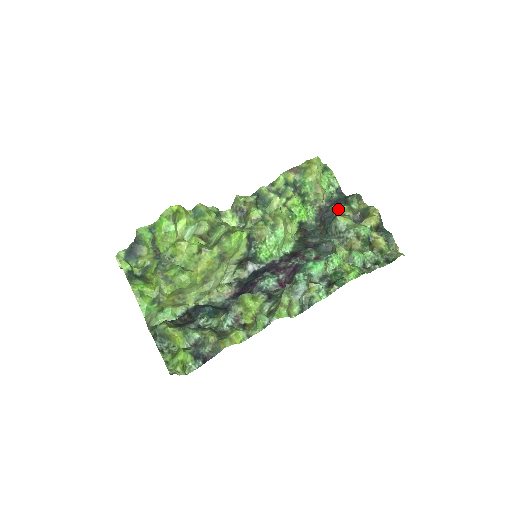
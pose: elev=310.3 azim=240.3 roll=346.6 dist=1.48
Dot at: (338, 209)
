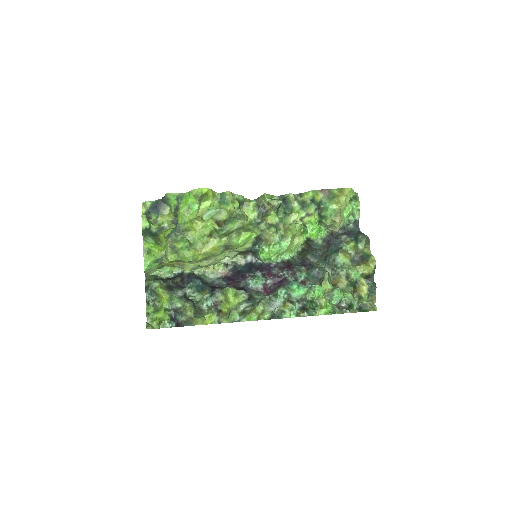
Dot at: (345, 243)
